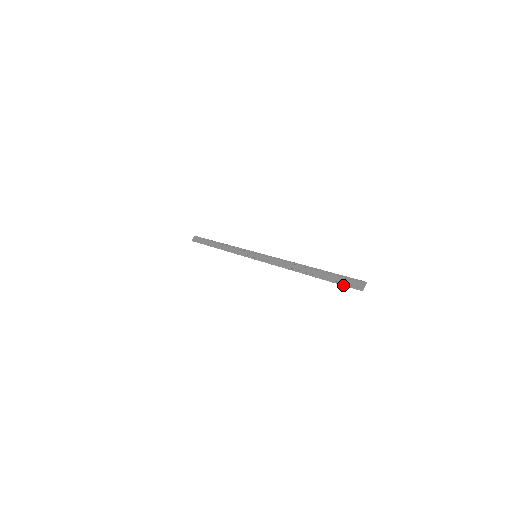
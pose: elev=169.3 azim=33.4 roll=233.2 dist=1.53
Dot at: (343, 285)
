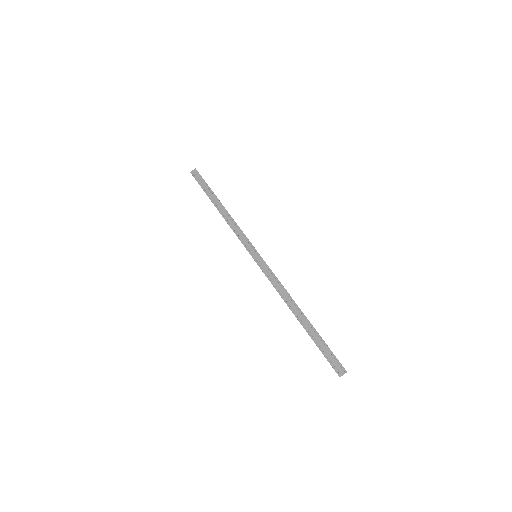
Dot at: (326, 358)
